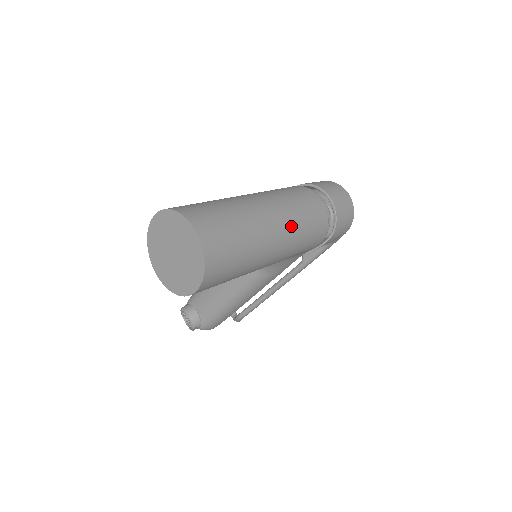
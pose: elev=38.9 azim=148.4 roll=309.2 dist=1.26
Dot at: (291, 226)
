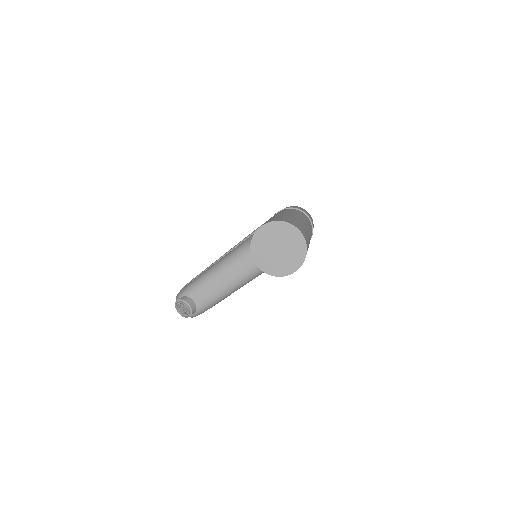
Dot at: (310, 235)
